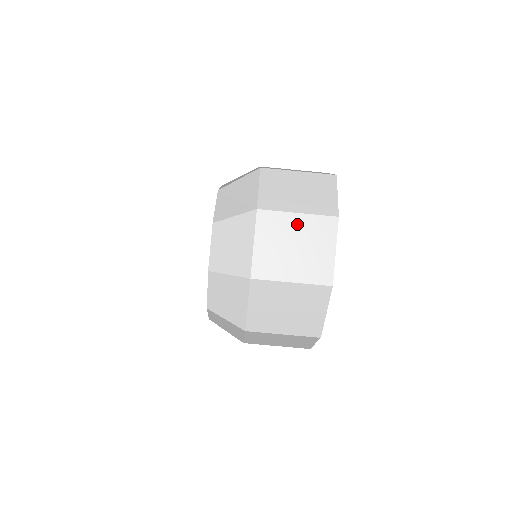
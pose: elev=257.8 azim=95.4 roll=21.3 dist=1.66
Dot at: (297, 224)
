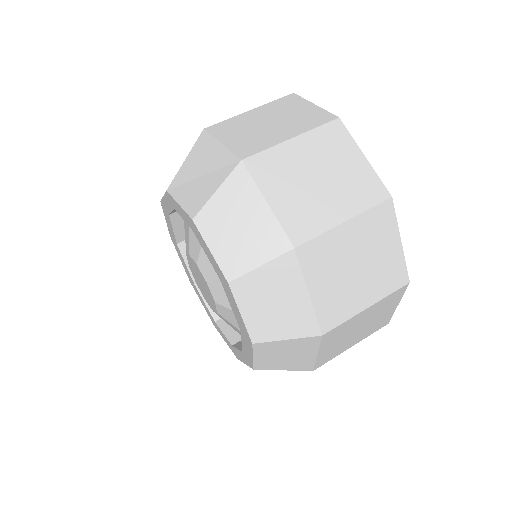
Dot at: (301, 151)
